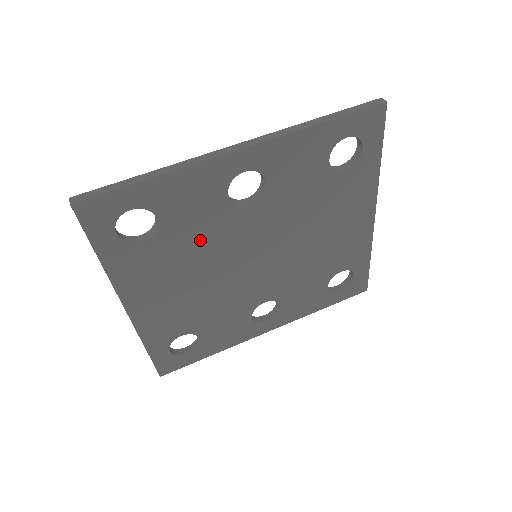
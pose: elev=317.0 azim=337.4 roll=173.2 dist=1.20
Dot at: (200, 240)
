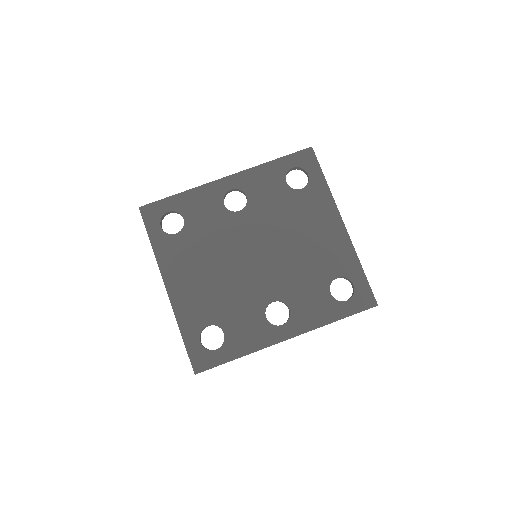
Dot at: (211, 236)
